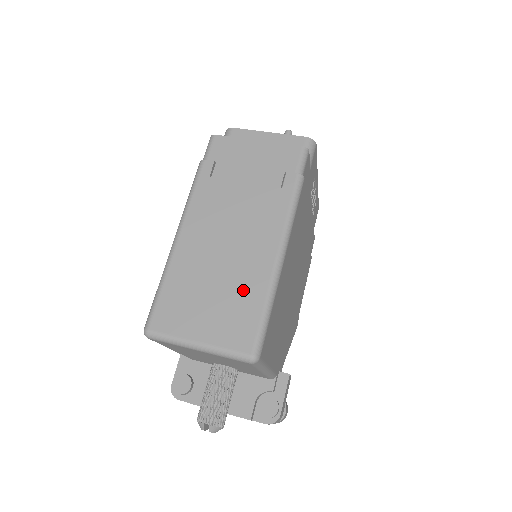
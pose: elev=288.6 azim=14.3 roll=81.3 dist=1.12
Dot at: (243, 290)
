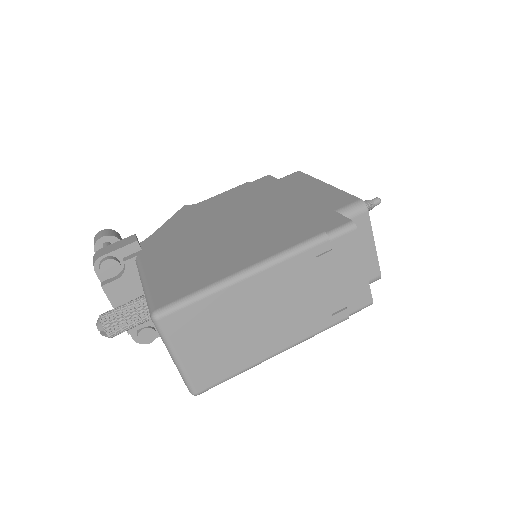
Dot at: (238, 354)
